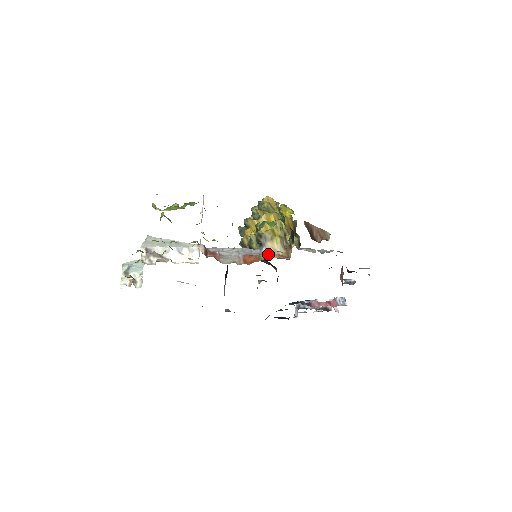
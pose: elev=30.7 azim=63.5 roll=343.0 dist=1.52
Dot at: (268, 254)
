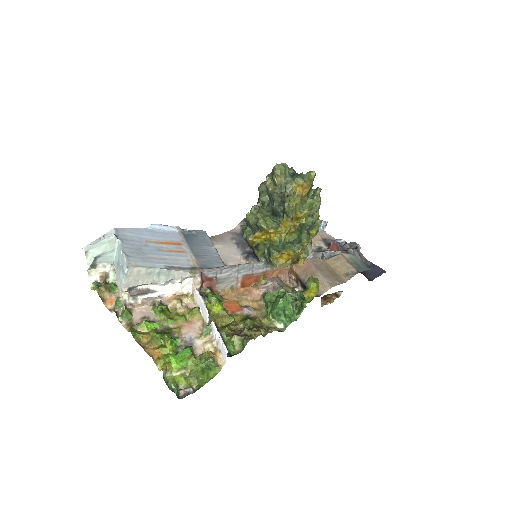
Dot at: (270, 268)
